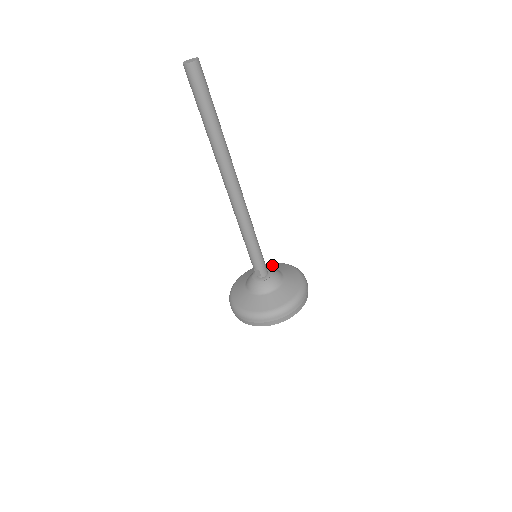
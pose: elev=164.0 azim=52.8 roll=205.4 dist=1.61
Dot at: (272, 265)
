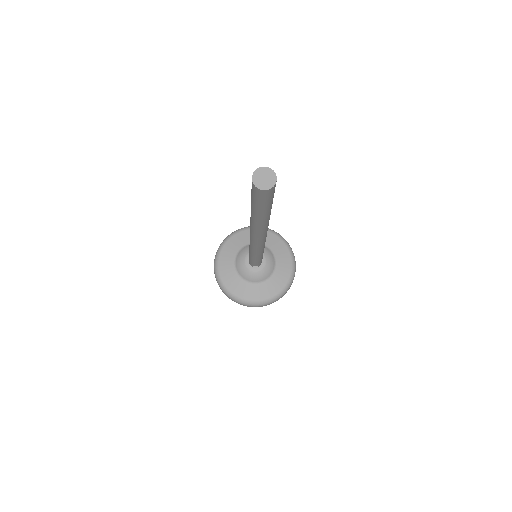
Dot at: (246, 237)
